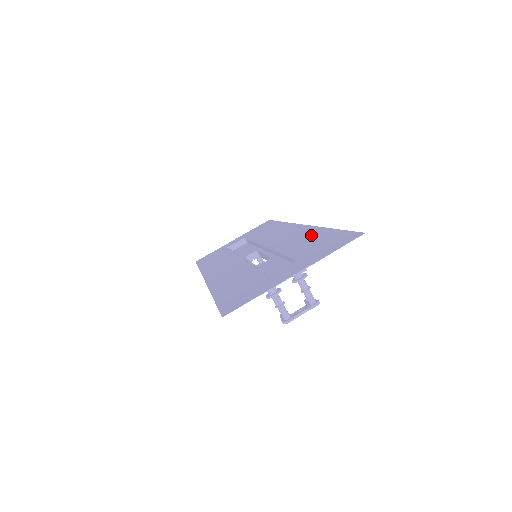
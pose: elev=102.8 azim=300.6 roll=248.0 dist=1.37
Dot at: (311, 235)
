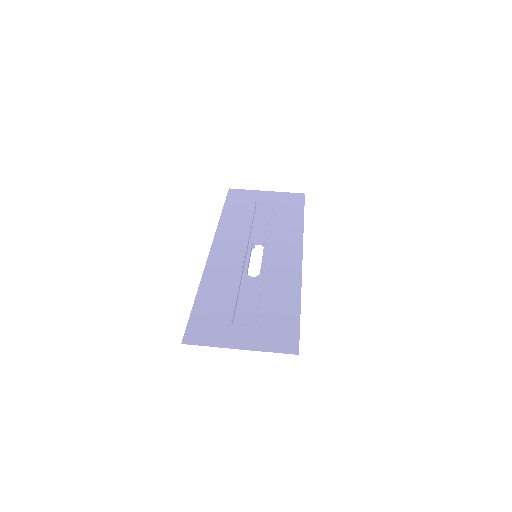
Dot at: (288, 295)
